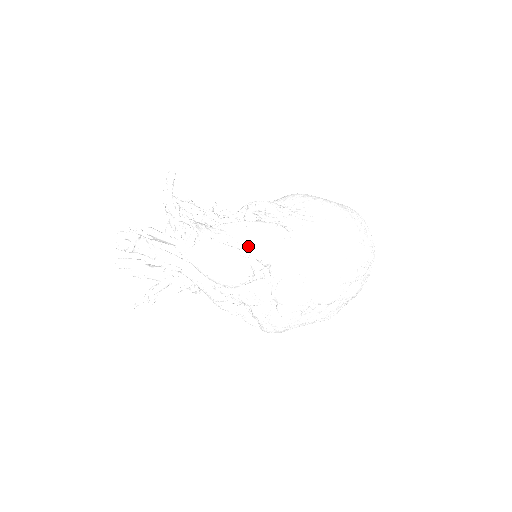
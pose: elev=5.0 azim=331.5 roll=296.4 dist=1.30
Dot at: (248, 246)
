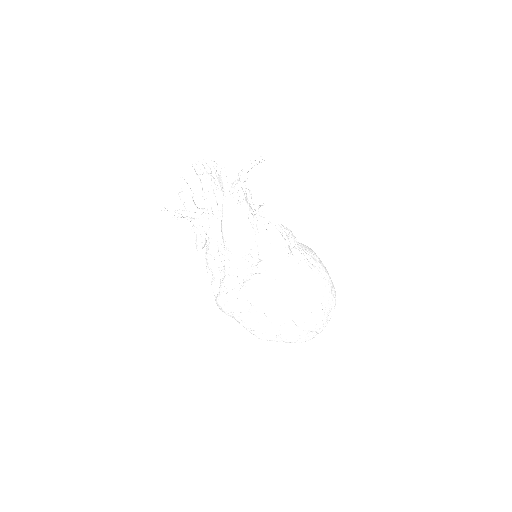
Dot at: (262, 236)
